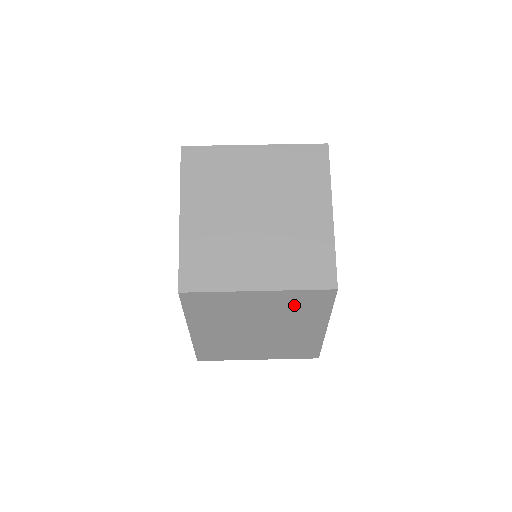
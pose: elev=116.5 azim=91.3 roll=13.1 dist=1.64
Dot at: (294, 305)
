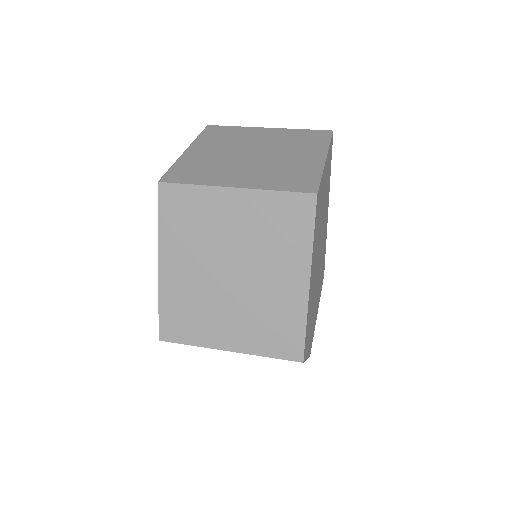
Dot at: (271, 222)
